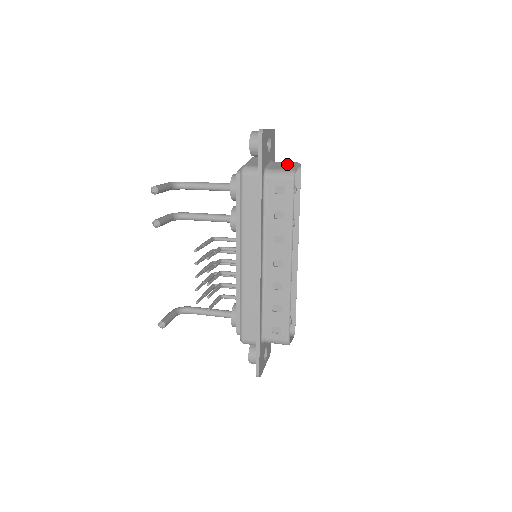
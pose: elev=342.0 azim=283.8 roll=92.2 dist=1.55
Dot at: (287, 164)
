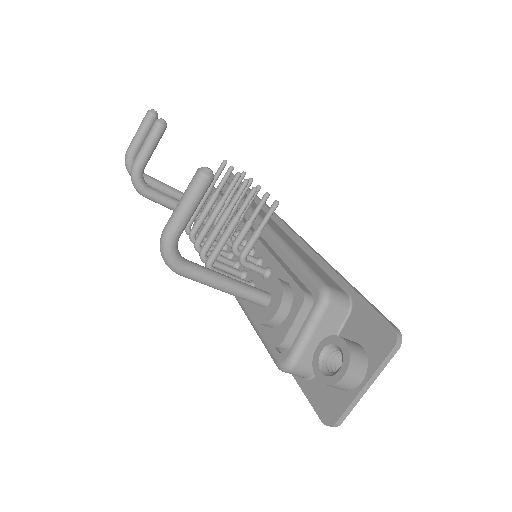
Dot at: occluded
